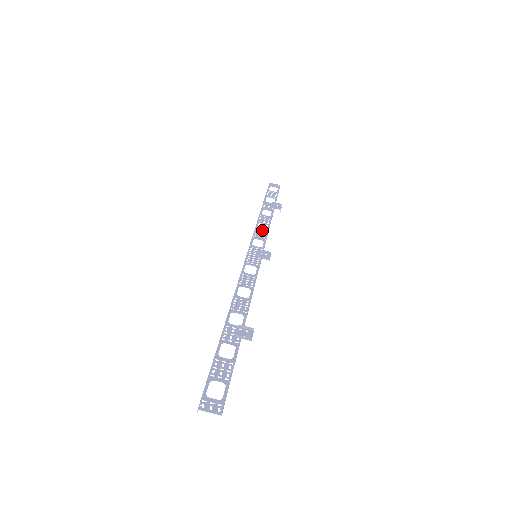
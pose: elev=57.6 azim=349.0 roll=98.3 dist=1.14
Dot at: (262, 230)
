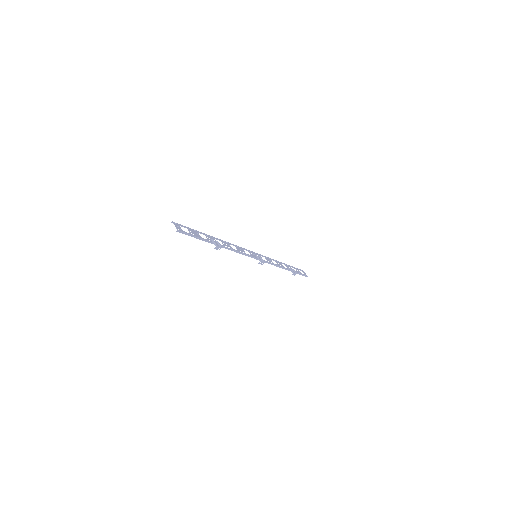
Dot at: occluded
